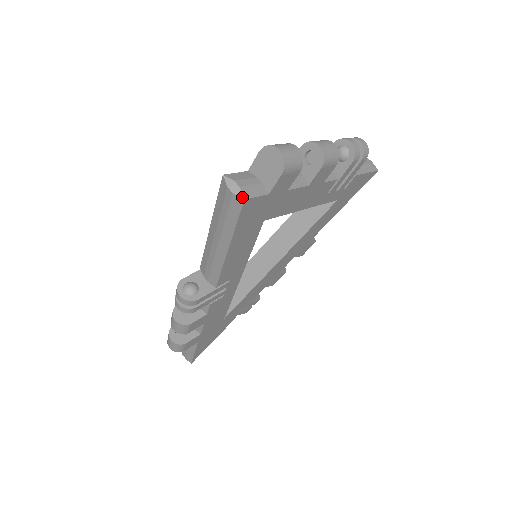
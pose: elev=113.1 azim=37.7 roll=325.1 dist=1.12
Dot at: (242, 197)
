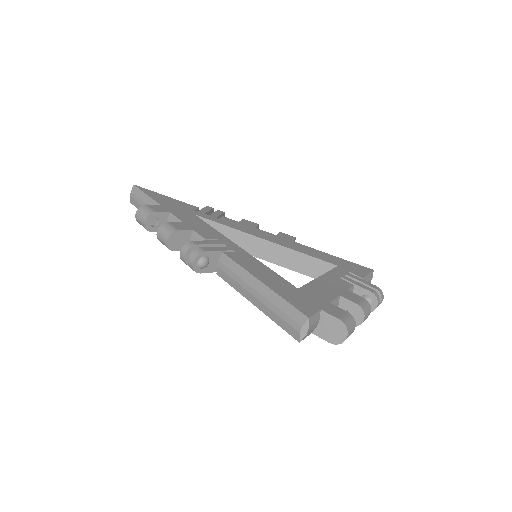
Dot at: (300, 340)
